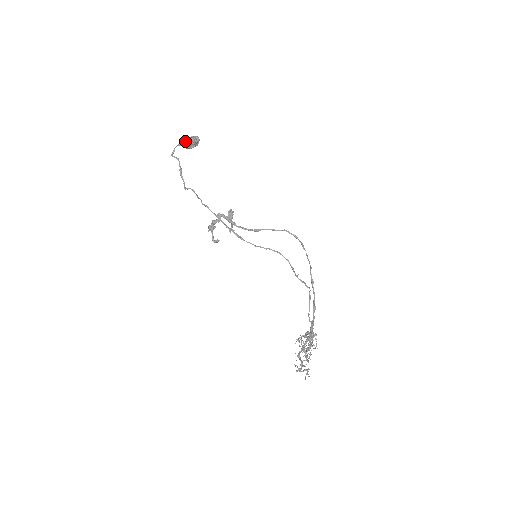
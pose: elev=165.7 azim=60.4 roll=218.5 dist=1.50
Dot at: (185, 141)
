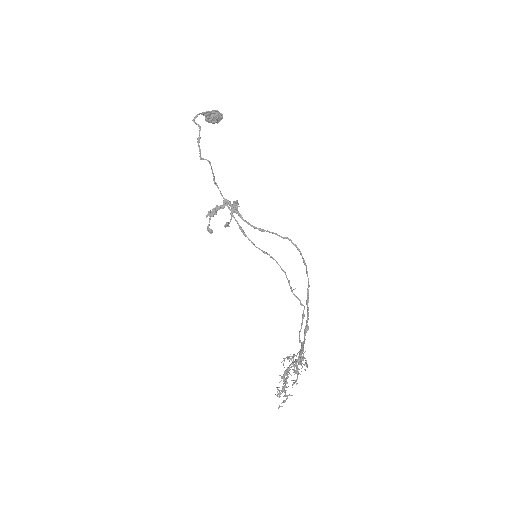
Dot at: (209, 112)
